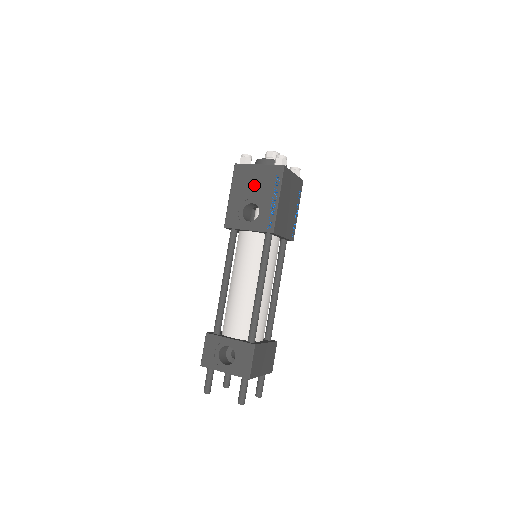
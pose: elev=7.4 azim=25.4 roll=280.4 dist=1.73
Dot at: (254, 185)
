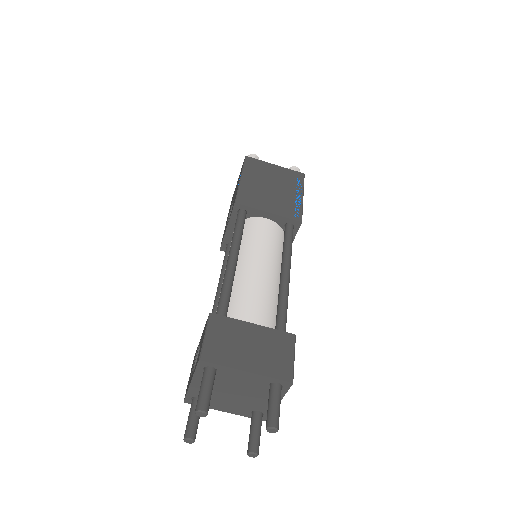
Dot at: occluded
